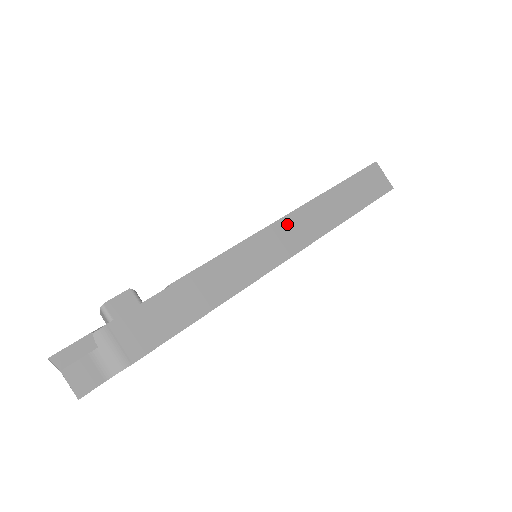
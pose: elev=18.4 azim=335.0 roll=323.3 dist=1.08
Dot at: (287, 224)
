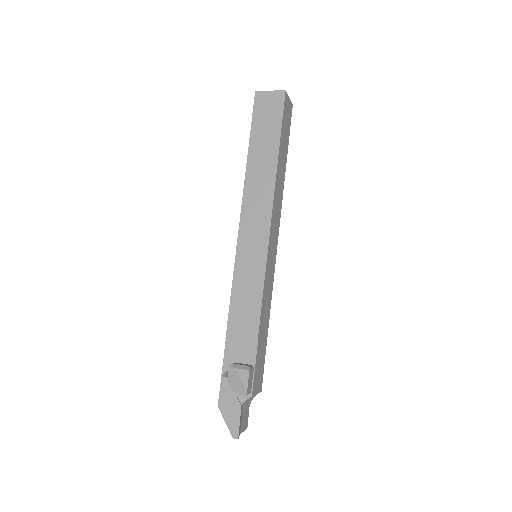
Dot at: (273, 223)
